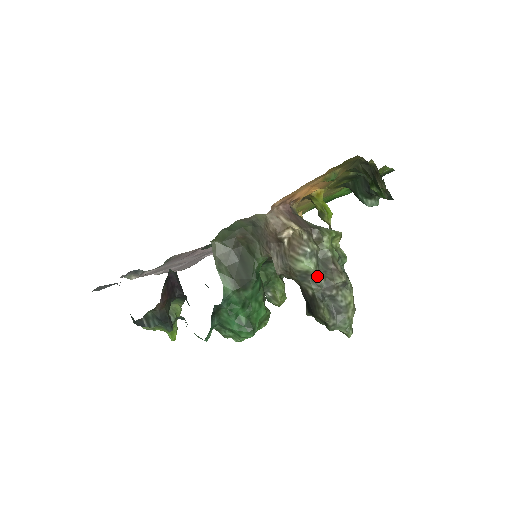
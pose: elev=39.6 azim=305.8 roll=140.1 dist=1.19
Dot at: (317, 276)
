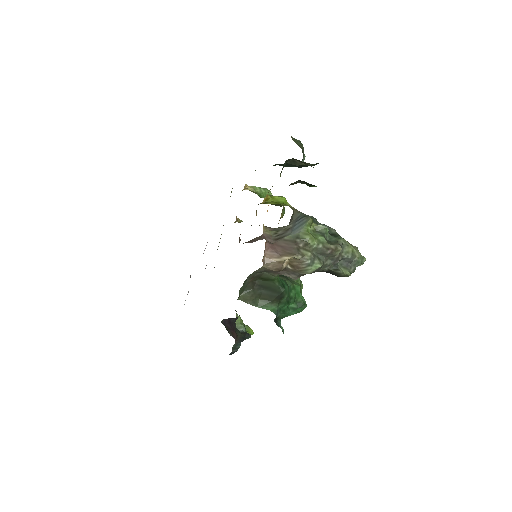
Dot at: (324, 264)
